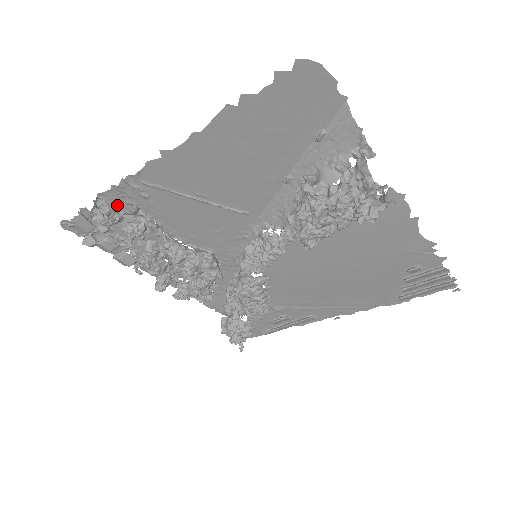
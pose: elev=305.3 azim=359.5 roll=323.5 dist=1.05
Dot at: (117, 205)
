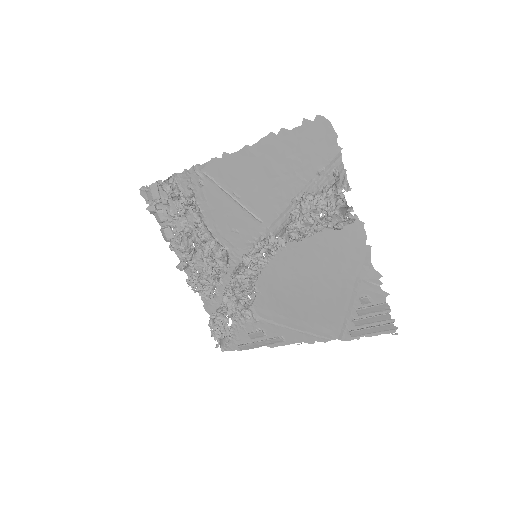
Dot at: (181, 187)
